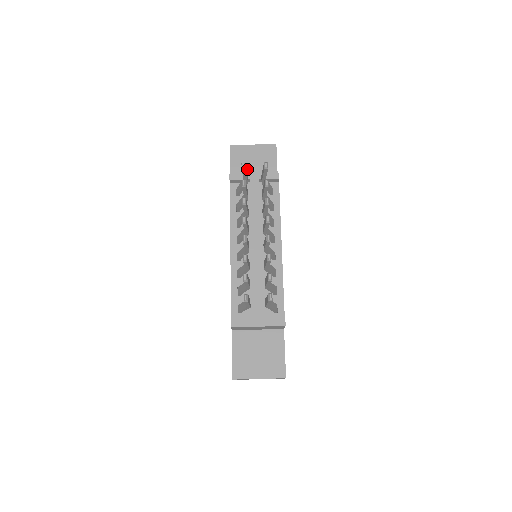
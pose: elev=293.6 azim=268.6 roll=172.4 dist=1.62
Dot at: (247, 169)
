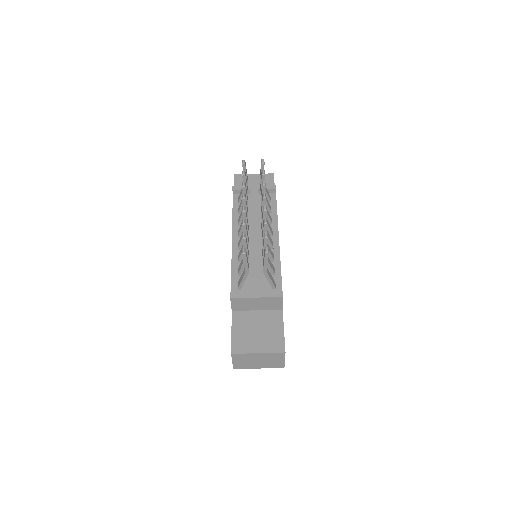
Dot at: occluded
